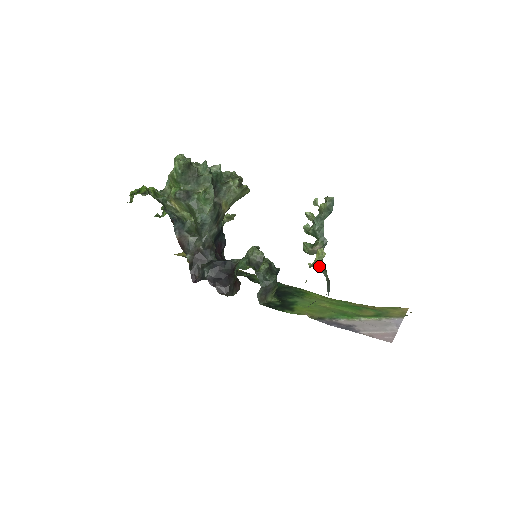
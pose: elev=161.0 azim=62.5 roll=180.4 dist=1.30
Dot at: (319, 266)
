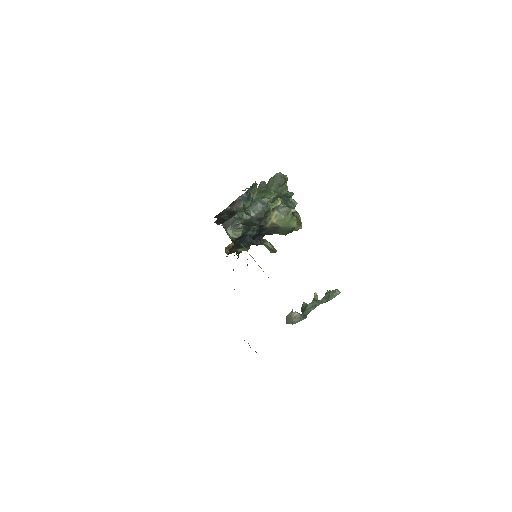
Dot at: (270, 205)
